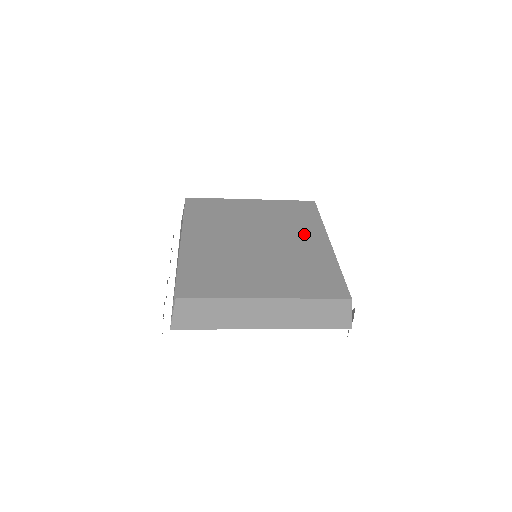
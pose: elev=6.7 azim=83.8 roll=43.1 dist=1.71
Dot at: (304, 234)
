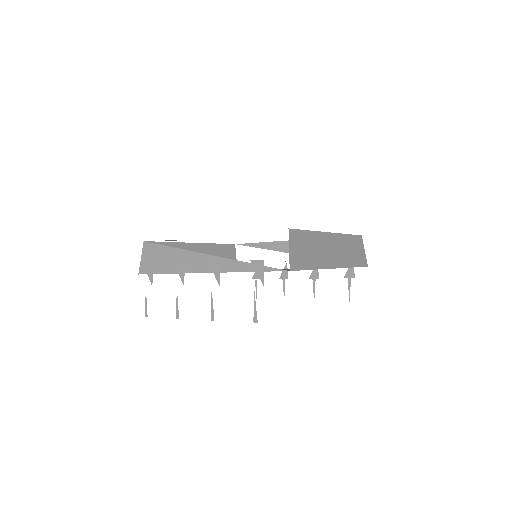
Dot at: occluded
